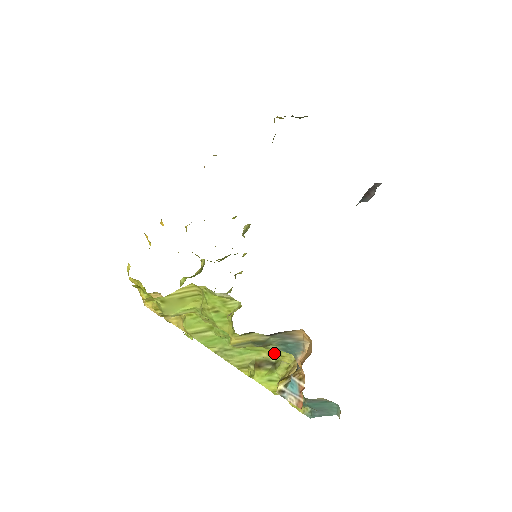
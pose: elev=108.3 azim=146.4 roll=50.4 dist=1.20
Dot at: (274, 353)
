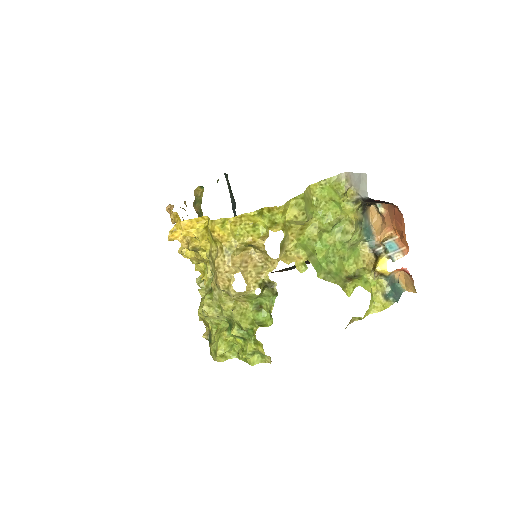
Dot at: (349, 267)
